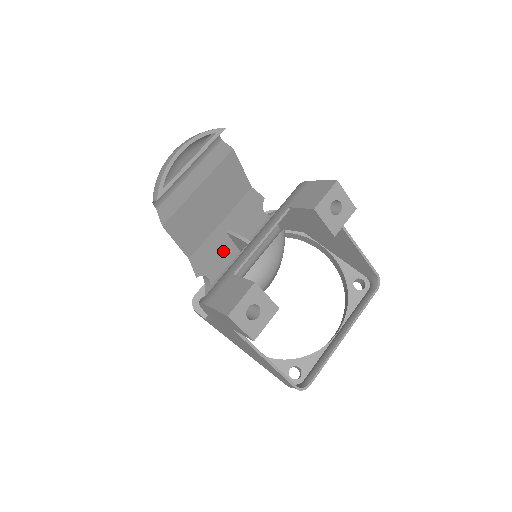
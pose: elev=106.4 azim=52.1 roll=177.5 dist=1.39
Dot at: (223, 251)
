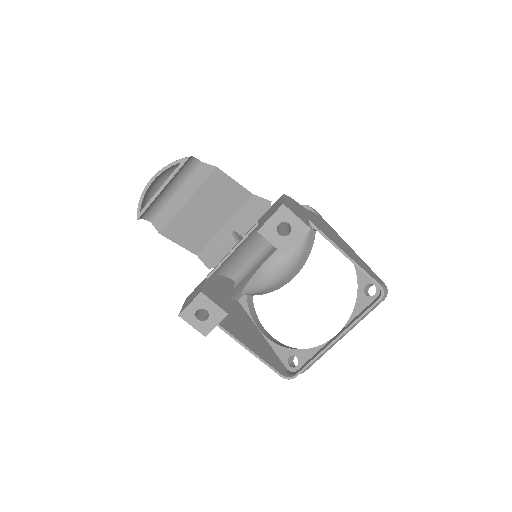
Dot at: occluded
